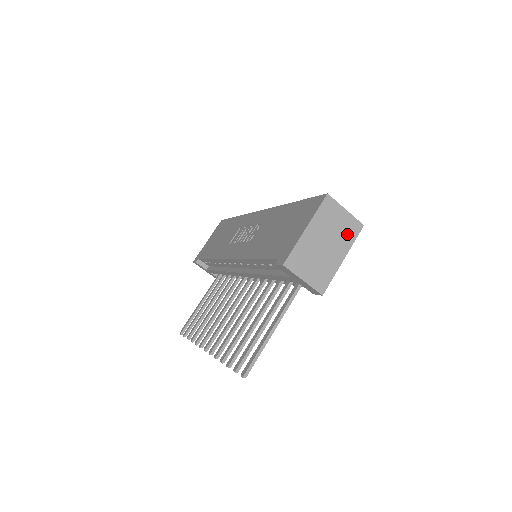
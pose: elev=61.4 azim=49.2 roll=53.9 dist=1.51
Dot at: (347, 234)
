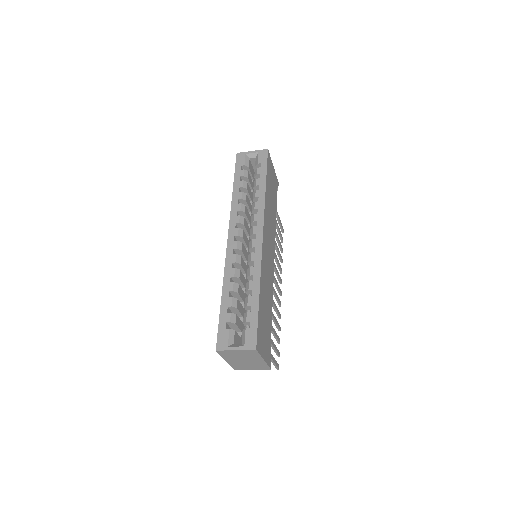
Dot at: (251, 355)
